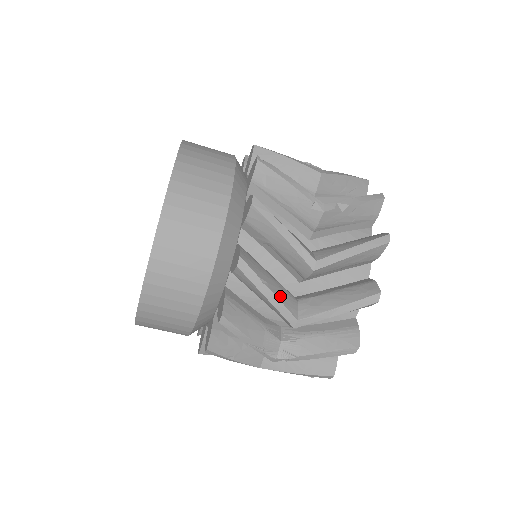
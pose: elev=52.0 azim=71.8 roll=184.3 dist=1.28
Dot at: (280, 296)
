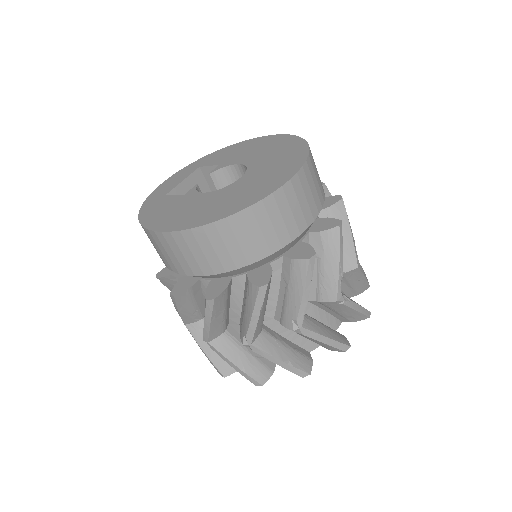
Dot at: occluded
